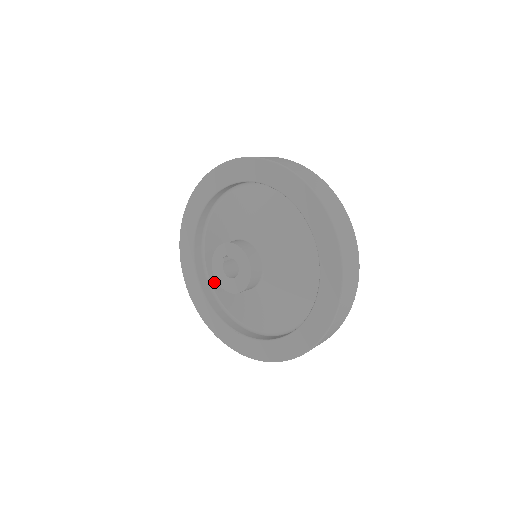
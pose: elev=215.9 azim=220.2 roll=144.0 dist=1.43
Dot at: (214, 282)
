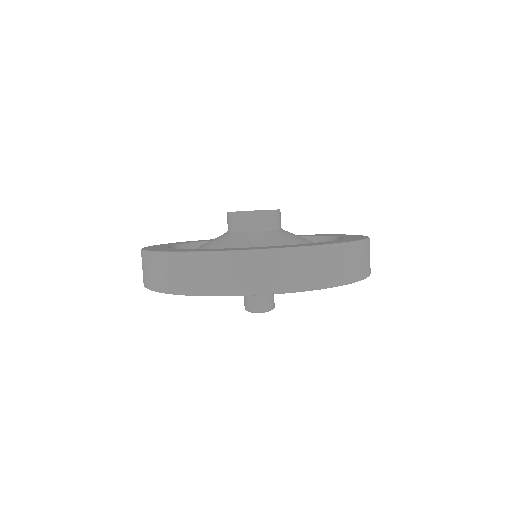
Dot at: occluded
